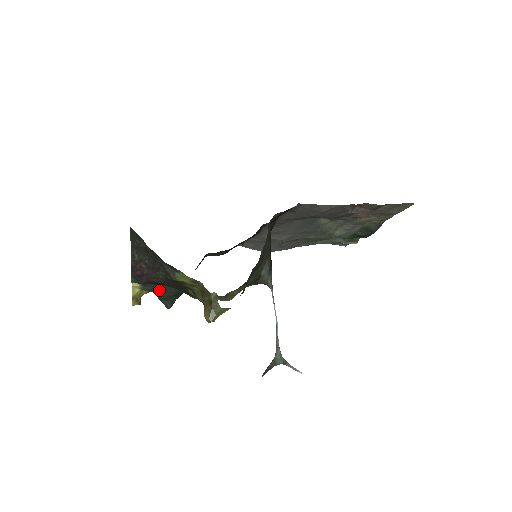
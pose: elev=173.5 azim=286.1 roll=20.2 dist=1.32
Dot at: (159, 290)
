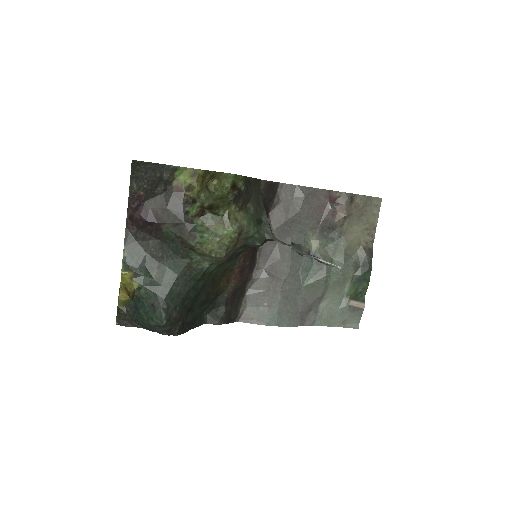
Dot at: (153, 283)
